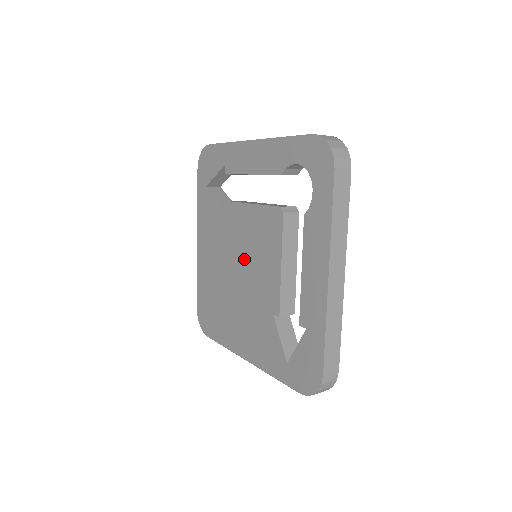
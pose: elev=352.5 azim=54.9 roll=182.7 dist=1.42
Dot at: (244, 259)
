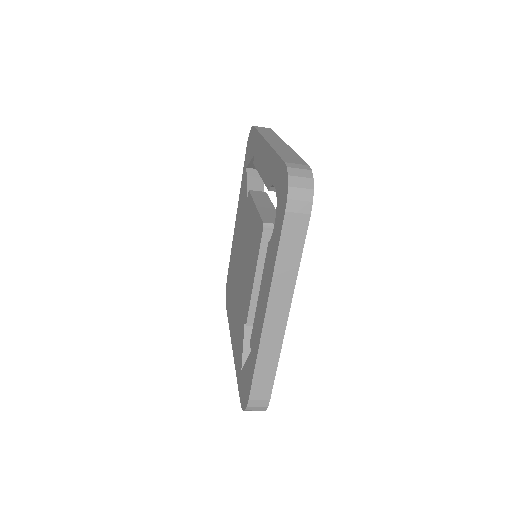
Dot at: (245, 255)
